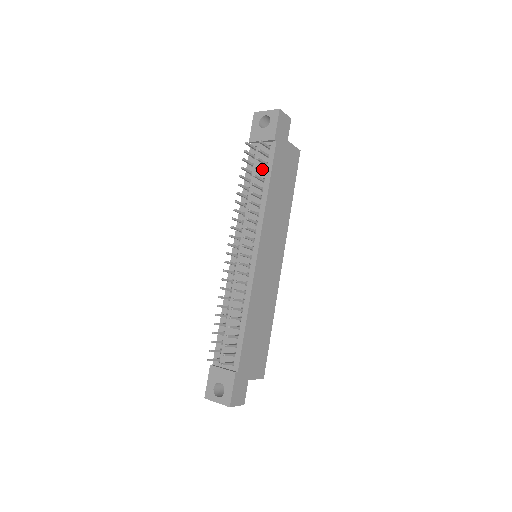
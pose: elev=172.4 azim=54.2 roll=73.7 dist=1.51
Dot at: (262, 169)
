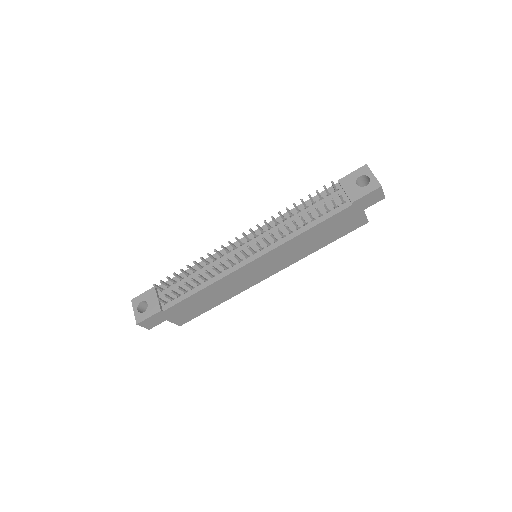
Dot at: occluded
